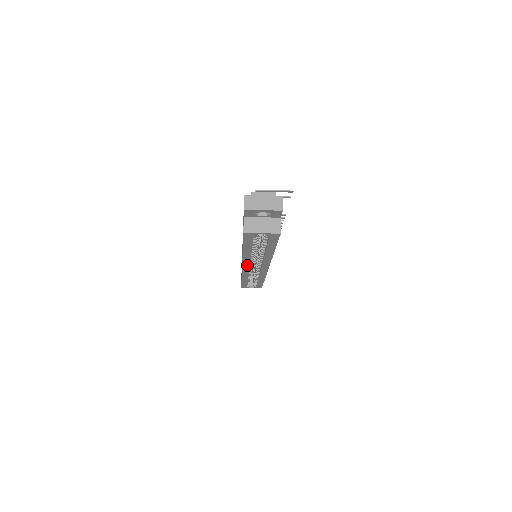
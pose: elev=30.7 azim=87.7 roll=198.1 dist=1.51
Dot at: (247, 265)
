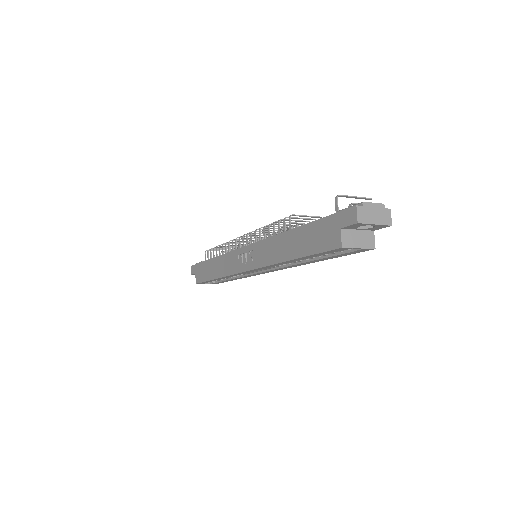
Dot at: (260, 269)
